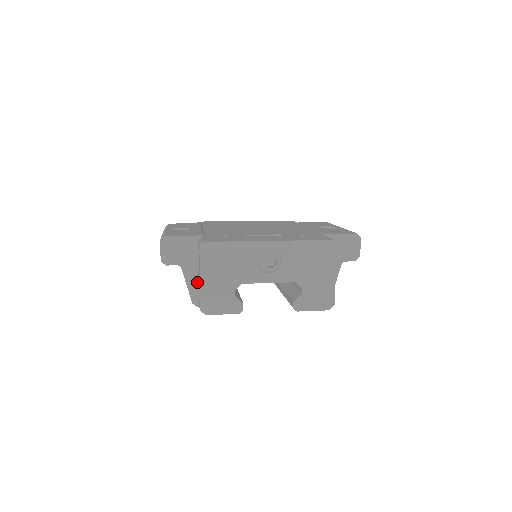
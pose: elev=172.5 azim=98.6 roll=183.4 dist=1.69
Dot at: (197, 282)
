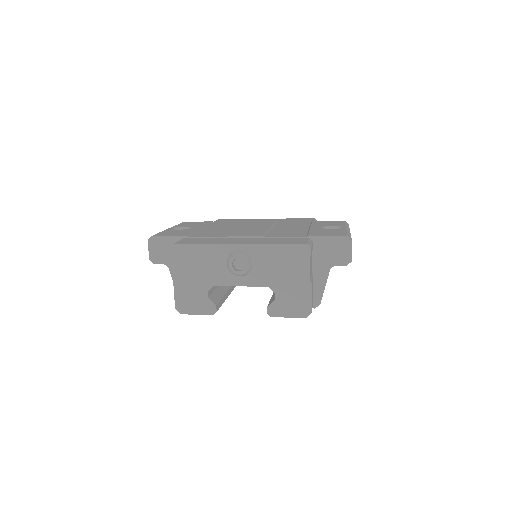
Dot at: occluded
